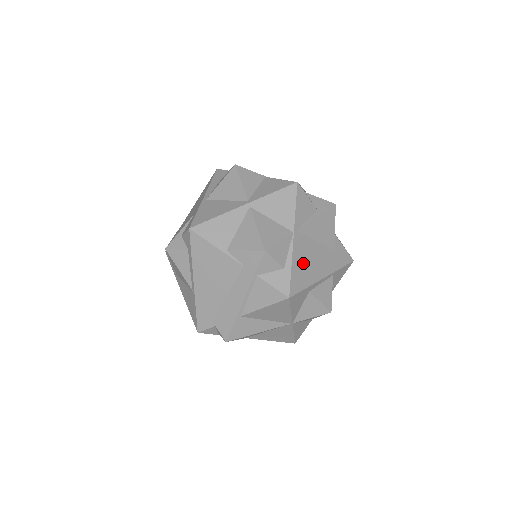
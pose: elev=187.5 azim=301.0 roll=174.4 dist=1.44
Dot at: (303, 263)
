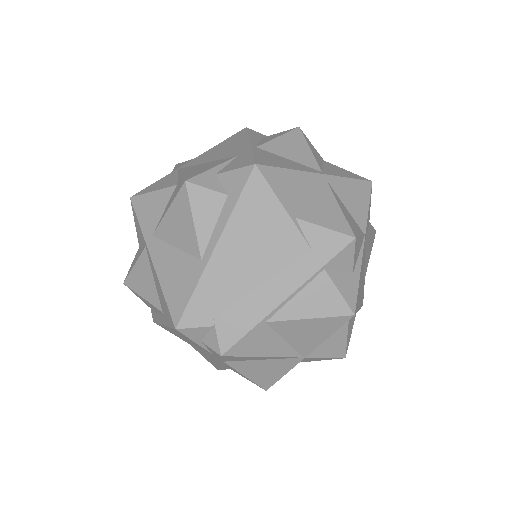
Dot at: occluded
